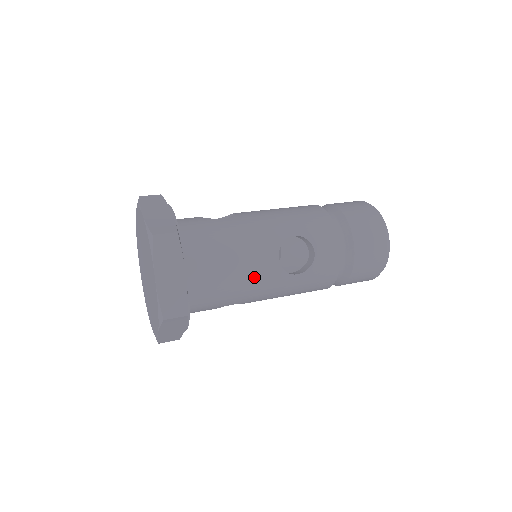
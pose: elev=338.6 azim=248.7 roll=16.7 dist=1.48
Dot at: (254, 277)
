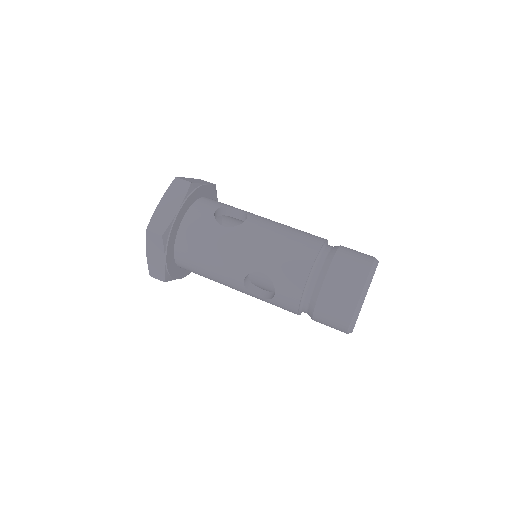
Dot at: (224, 281)
